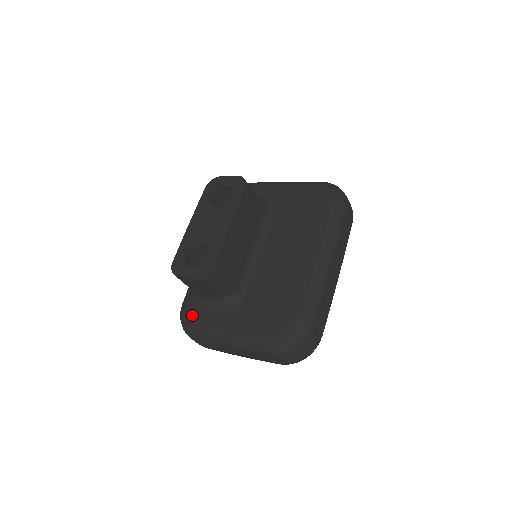
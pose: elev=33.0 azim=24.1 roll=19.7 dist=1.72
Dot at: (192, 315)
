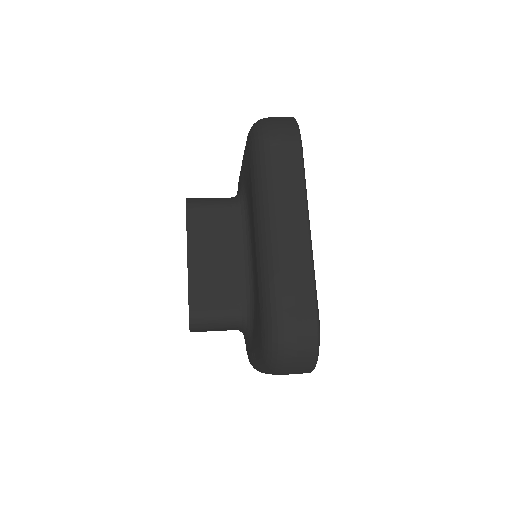
Dot at: occluded
